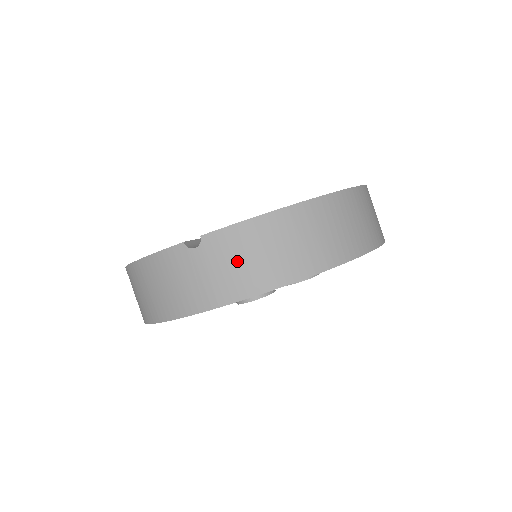
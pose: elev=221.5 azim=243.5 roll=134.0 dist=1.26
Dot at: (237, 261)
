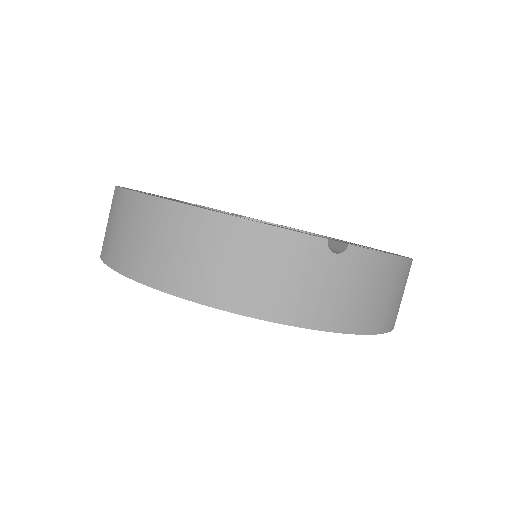
Dot at: (362, 291)
